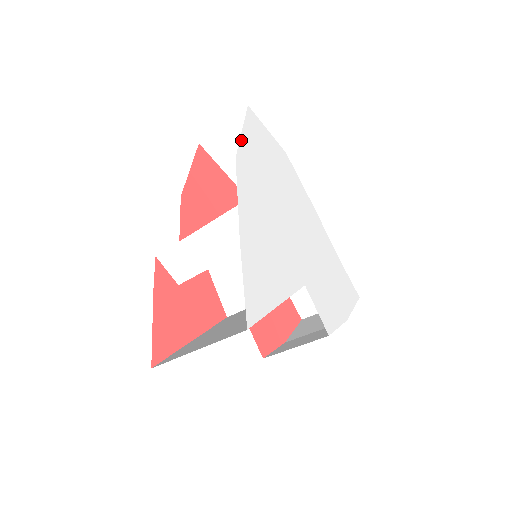
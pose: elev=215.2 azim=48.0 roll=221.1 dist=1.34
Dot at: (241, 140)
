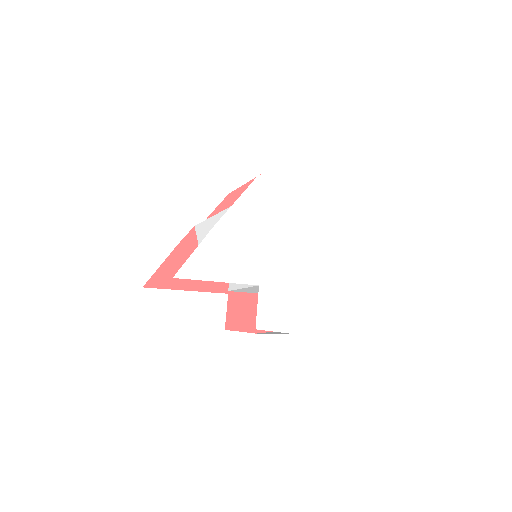
Dot at: (275, 167)
